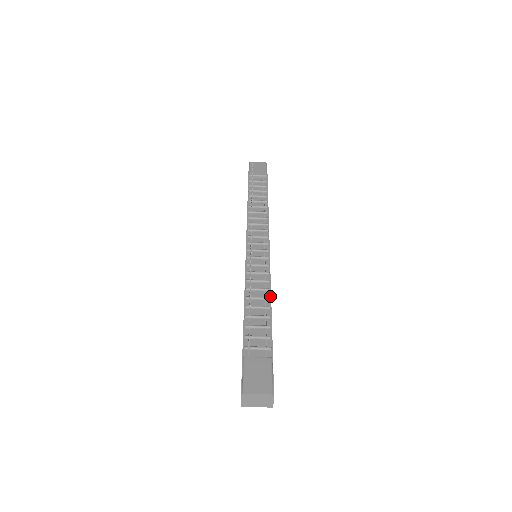
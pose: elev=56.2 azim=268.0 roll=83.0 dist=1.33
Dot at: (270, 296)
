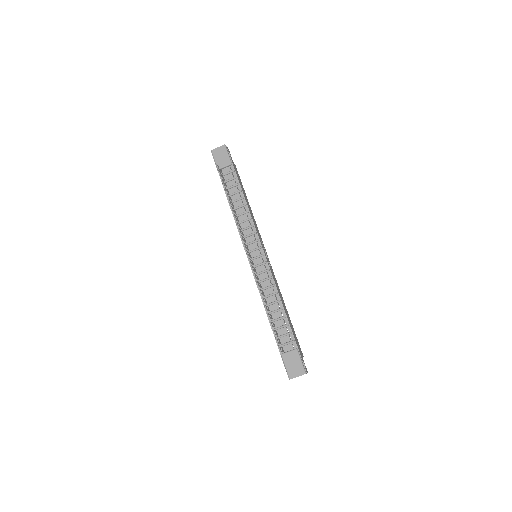
Dot at: (279, 298)
